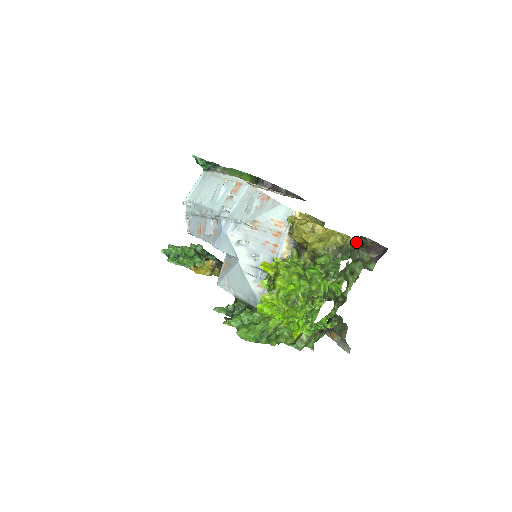
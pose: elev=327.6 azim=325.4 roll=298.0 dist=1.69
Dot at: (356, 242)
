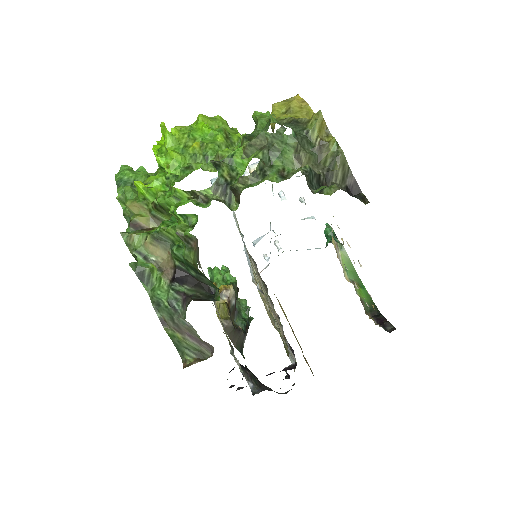
Dot at: (329, 142)
